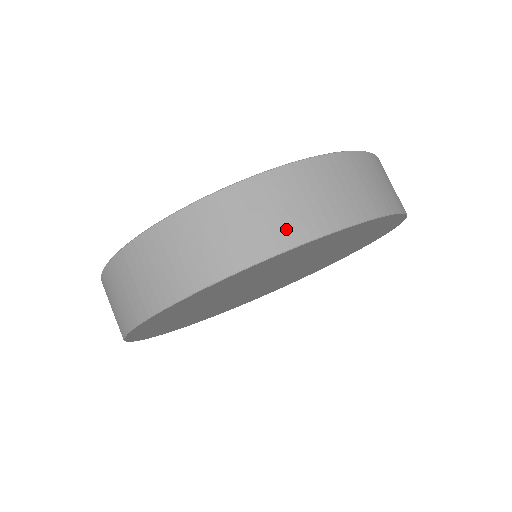
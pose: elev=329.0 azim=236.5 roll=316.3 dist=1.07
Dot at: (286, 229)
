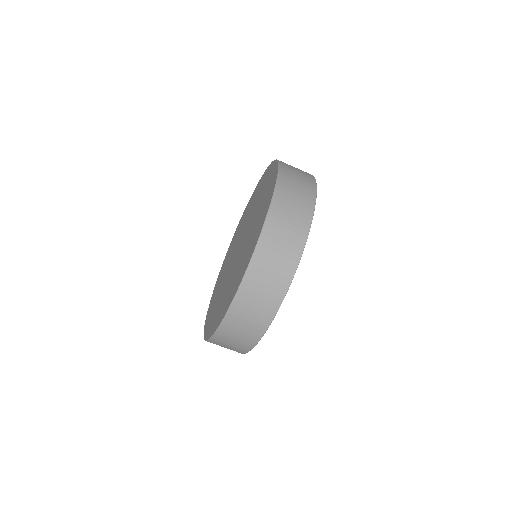
Dot at: (308, 180)
